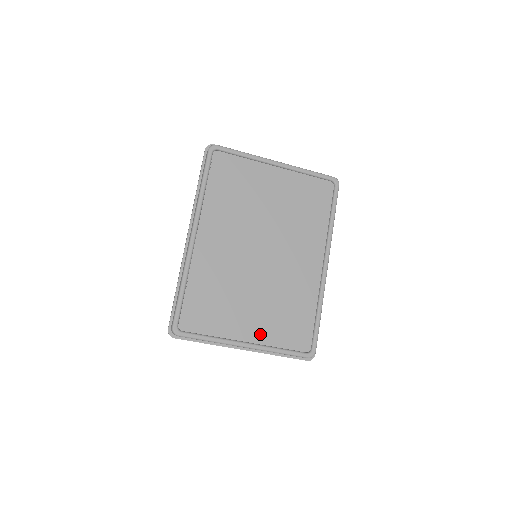
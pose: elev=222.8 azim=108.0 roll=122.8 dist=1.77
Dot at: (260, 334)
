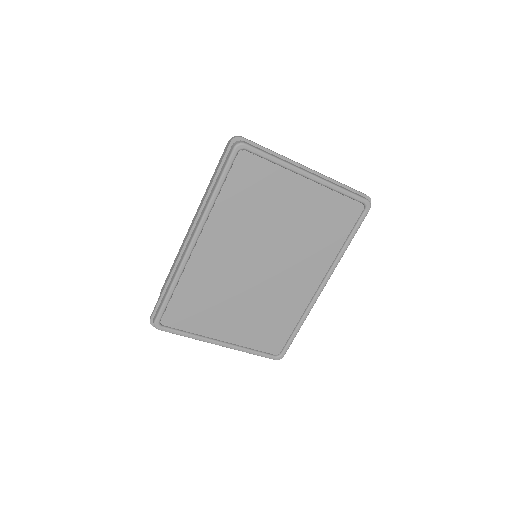
Dot at: (237, 336)
